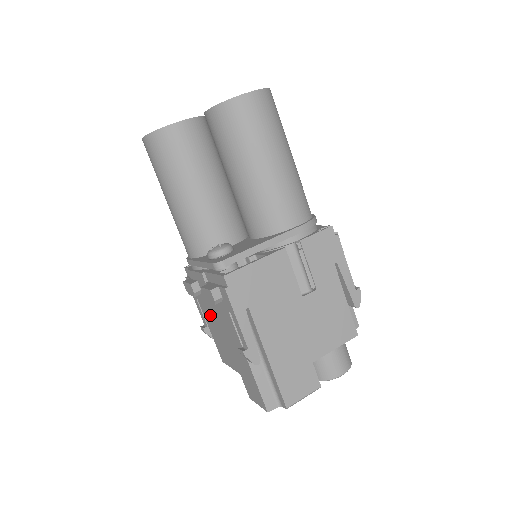
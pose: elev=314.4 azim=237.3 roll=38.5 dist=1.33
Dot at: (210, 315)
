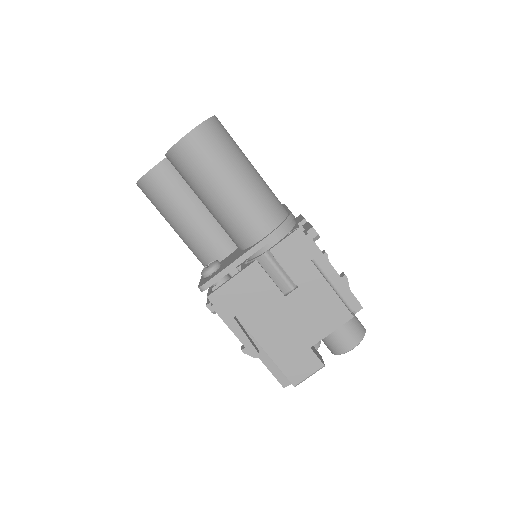
Dot at: occluded
